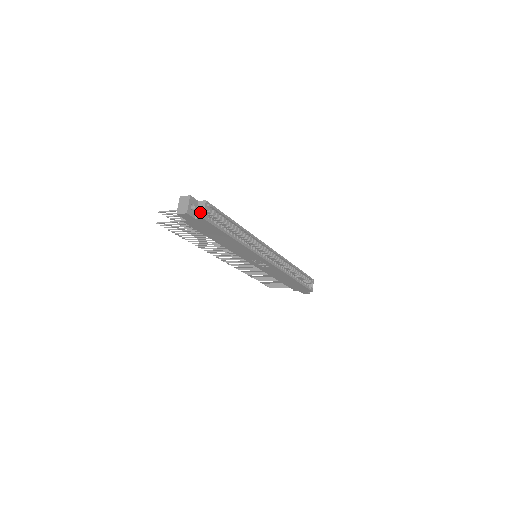
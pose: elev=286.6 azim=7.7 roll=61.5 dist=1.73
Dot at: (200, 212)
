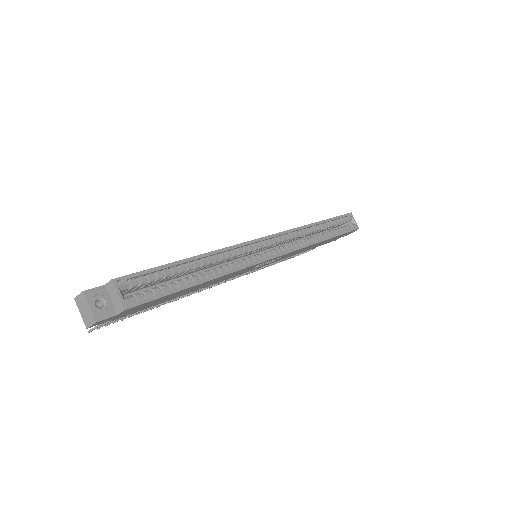
Dot at: (116, 302)
